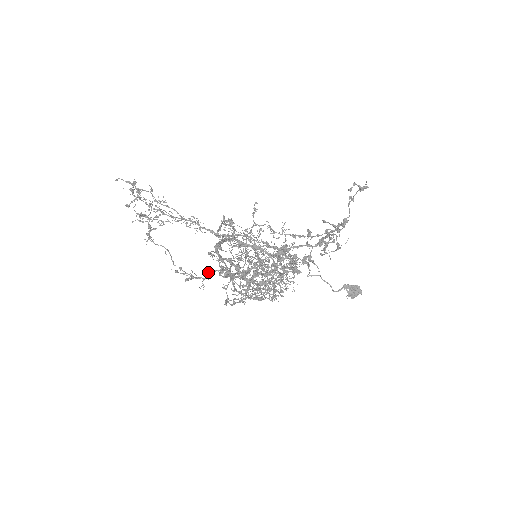
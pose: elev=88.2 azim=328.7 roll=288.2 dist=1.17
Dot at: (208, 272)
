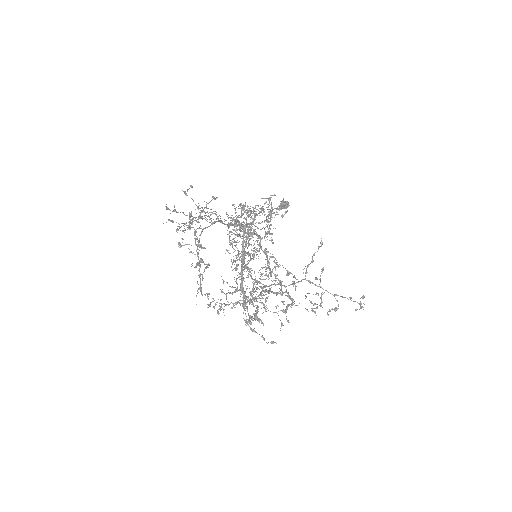
Dot at: (231, 302)
